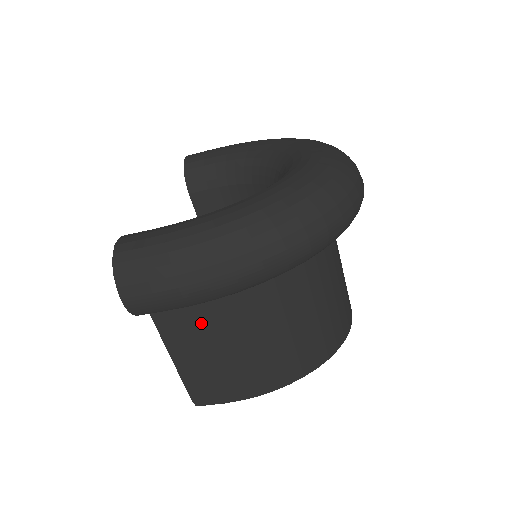
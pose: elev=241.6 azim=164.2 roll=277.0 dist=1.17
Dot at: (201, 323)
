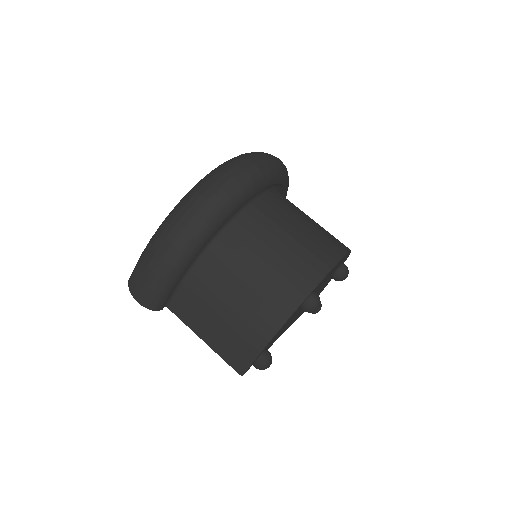
Dot at: (197, 300)
